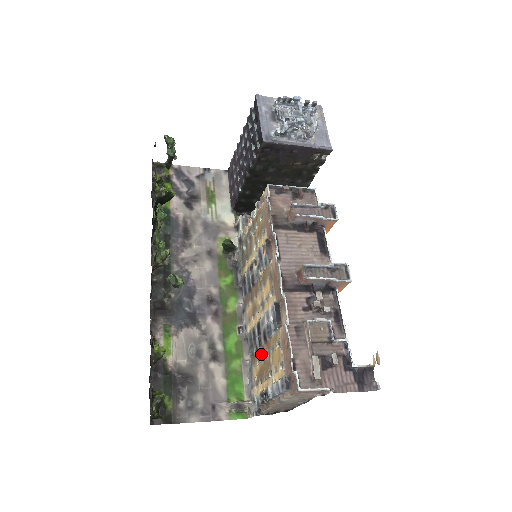
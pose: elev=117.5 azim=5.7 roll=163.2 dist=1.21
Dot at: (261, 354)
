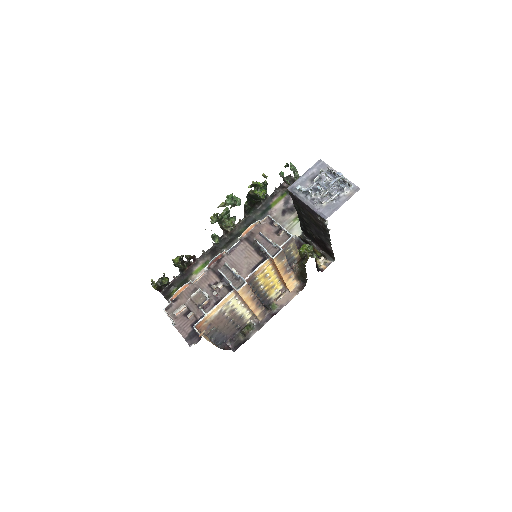
Dot at: occluded
